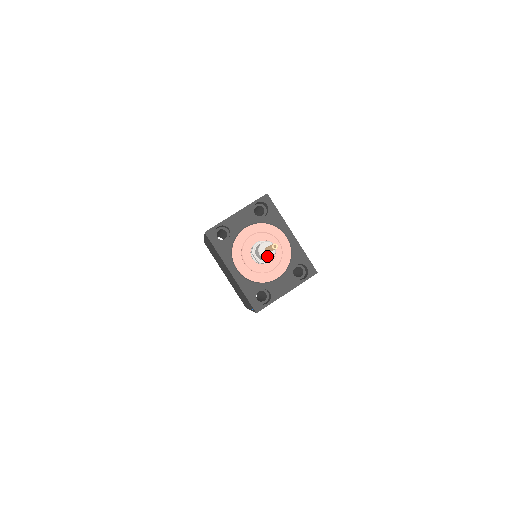
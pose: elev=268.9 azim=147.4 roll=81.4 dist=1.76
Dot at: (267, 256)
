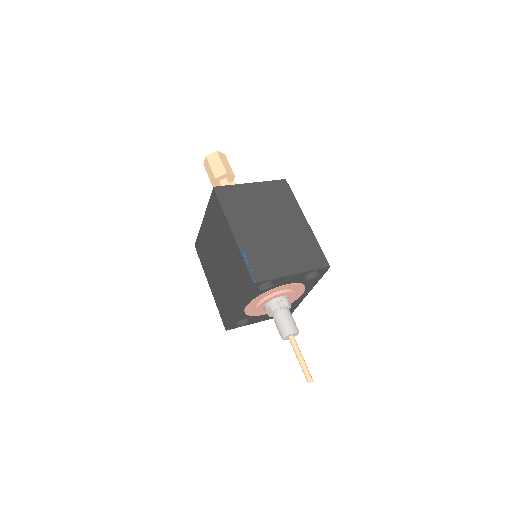
Dot at: (286, 339)
